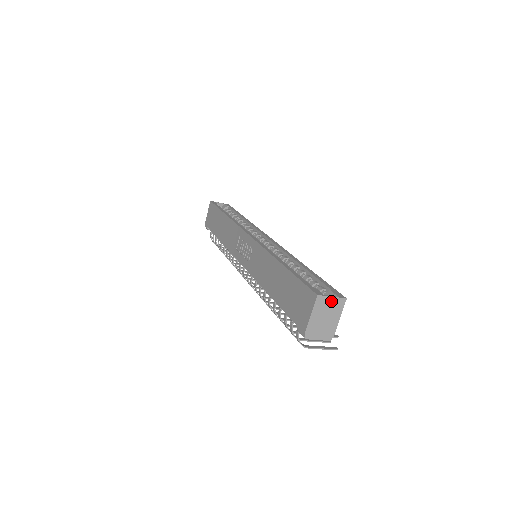
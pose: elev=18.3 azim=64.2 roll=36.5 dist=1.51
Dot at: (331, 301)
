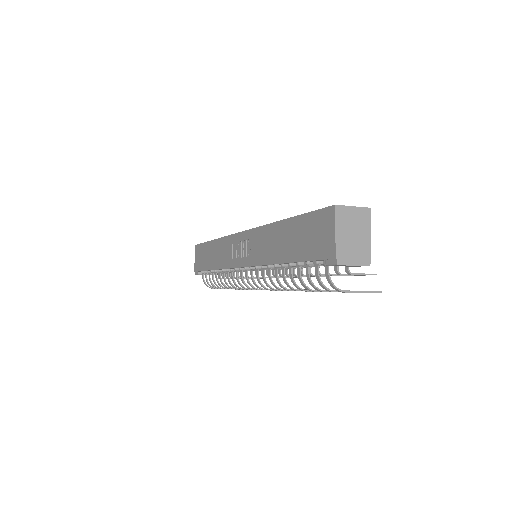
Dot at: (353, 212)
